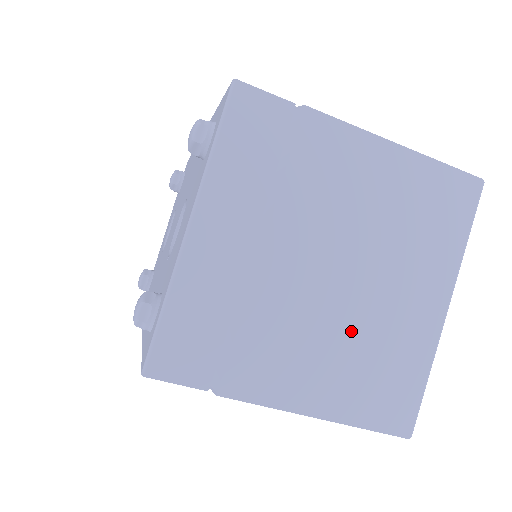
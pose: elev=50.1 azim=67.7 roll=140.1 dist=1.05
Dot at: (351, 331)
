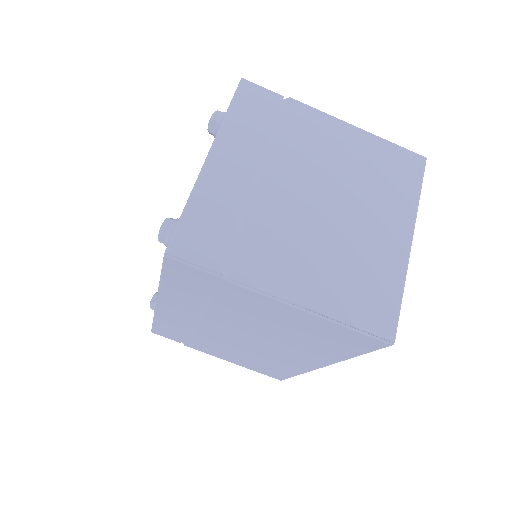
Dot at: (333, 246)
